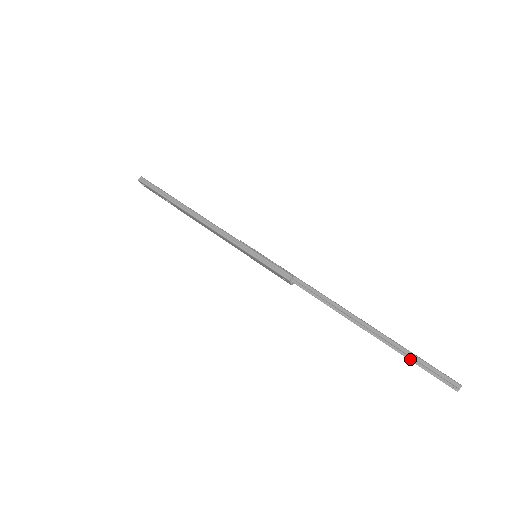
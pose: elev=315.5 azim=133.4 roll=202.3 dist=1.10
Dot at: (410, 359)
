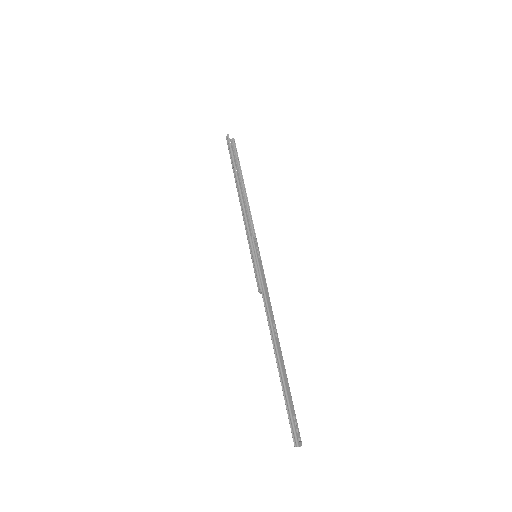
Dot at: (290, 403)
